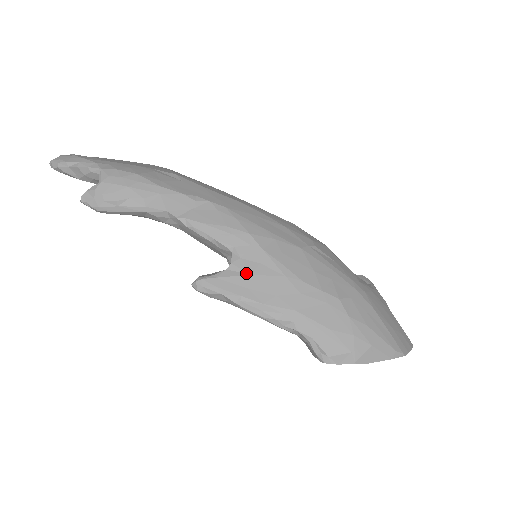
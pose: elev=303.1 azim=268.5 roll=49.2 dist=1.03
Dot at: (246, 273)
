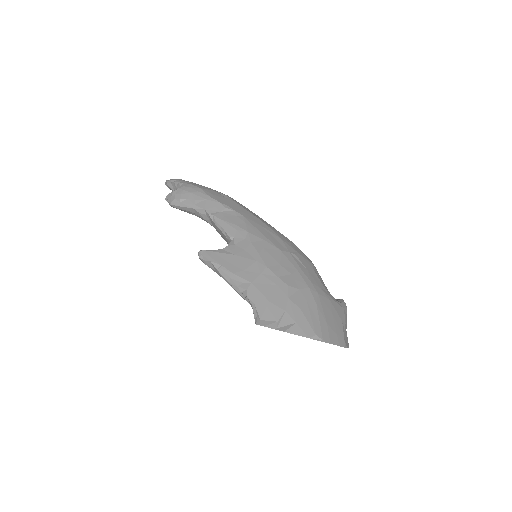
Dot at: (232, 253)
